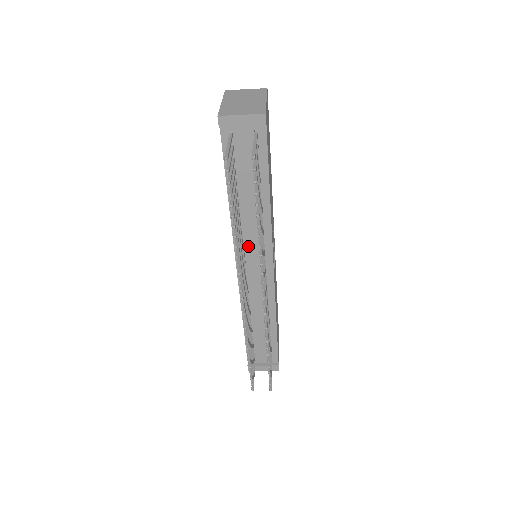
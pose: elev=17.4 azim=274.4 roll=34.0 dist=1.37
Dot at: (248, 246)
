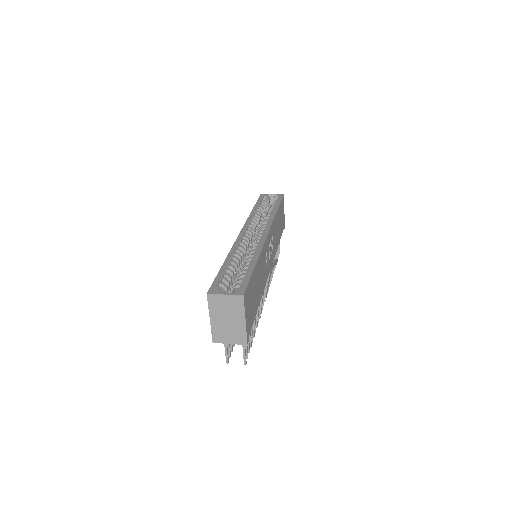
Dot at: occluded
